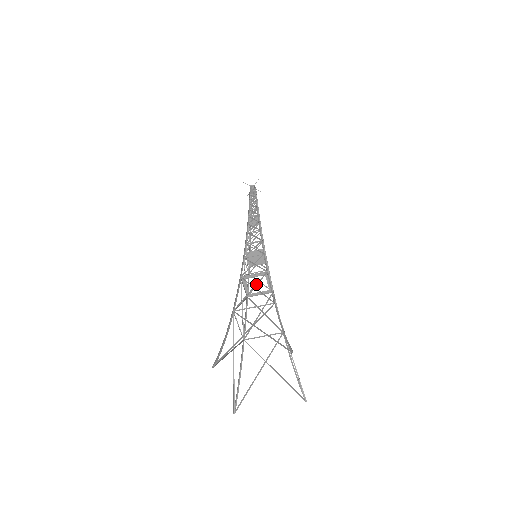
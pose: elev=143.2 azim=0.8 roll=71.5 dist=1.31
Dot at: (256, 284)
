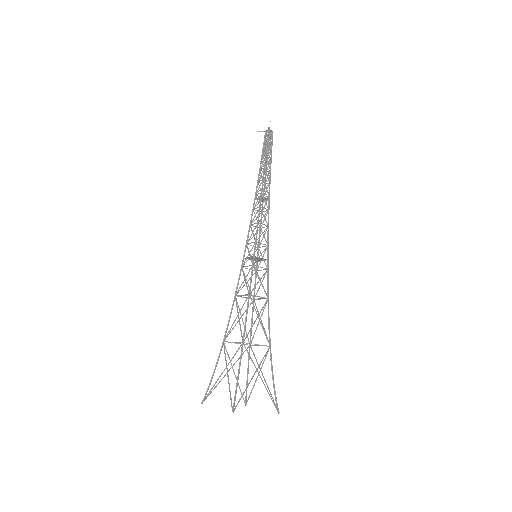
Dot at: (240, 310)
